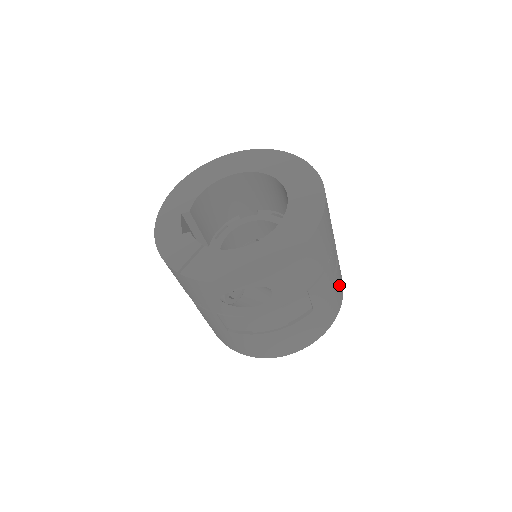
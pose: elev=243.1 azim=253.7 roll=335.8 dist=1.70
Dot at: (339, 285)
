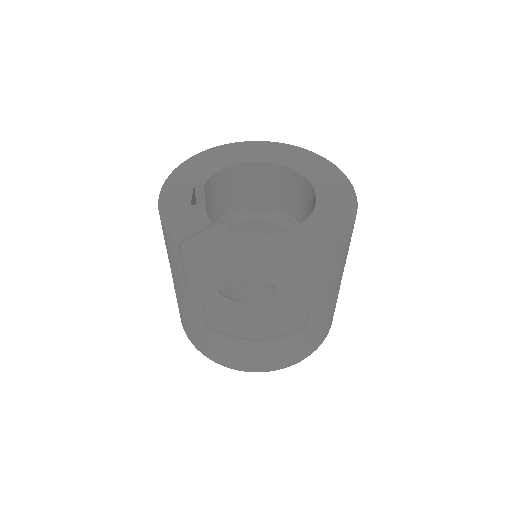
Dot at: occluded
